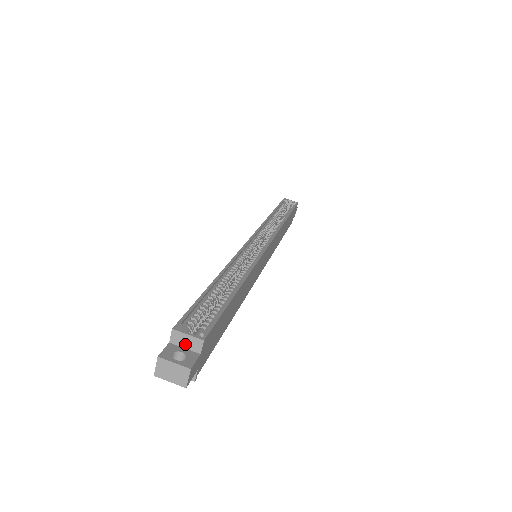
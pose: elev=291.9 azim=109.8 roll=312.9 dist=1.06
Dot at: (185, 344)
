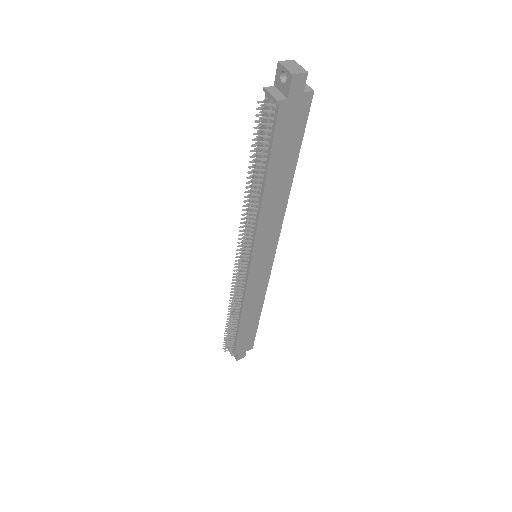
Dot at: occluded
